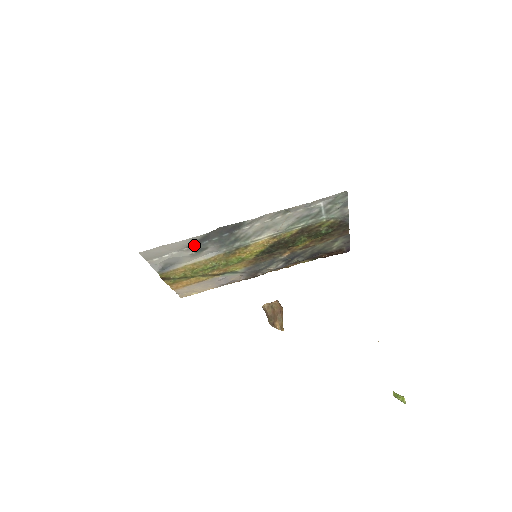
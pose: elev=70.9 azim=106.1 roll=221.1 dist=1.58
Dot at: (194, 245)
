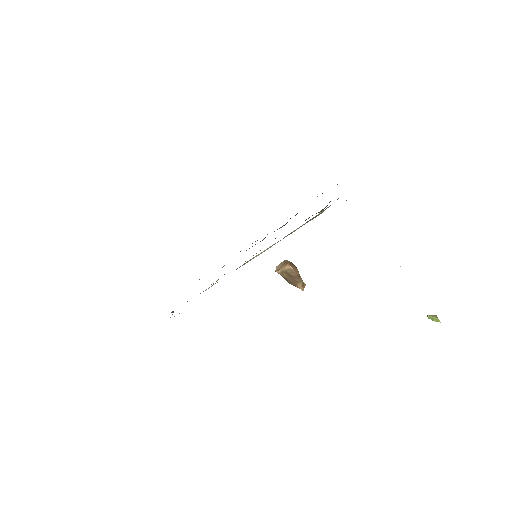
Dot at: occluded
